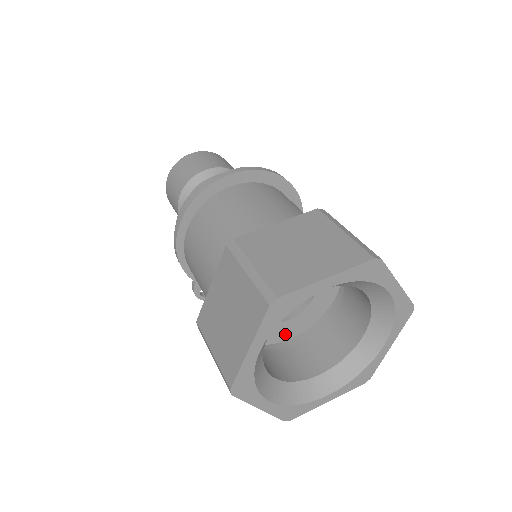
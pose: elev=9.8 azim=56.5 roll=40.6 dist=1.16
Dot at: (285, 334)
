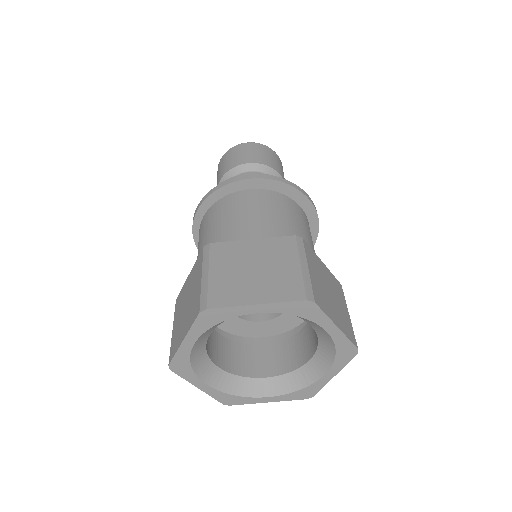
Dot at: (257, 332)
